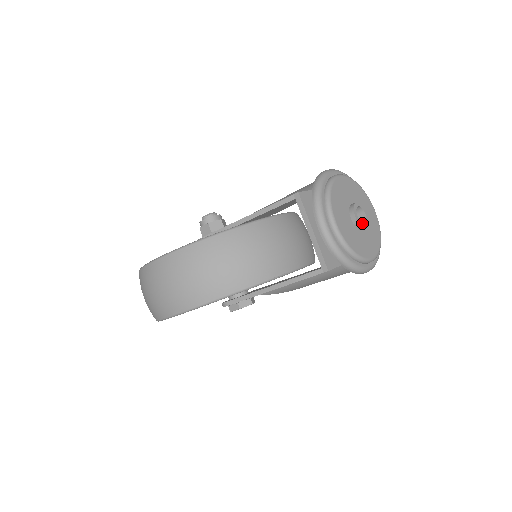
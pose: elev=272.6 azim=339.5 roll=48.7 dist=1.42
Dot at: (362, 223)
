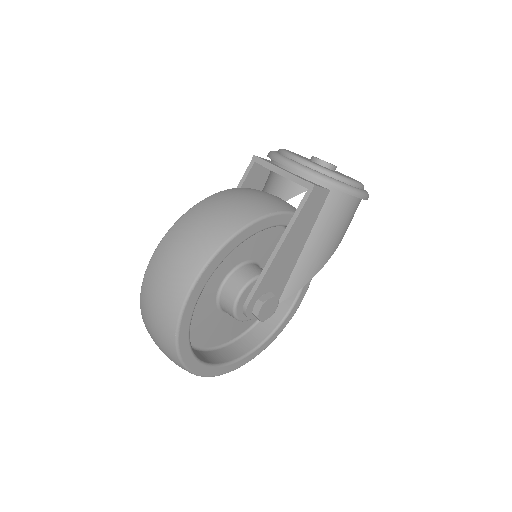
Dot at: (328, 163)
